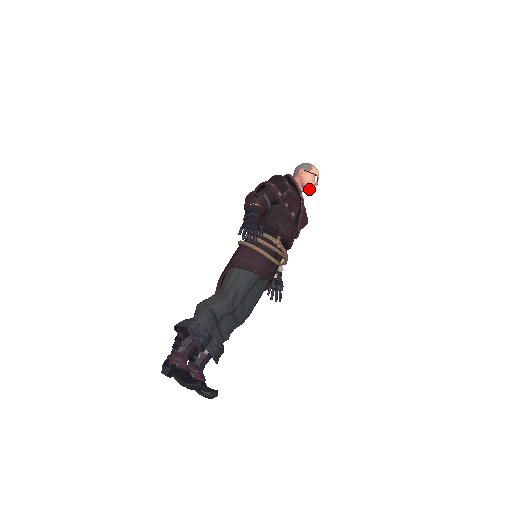
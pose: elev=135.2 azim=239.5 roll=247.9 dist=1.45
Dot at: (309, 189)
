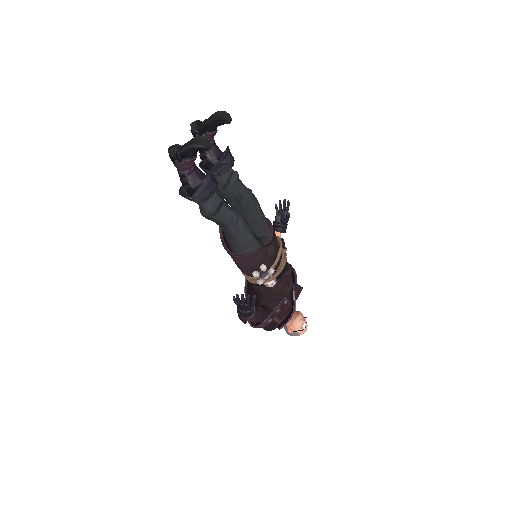
Dot at: (300, 313)
